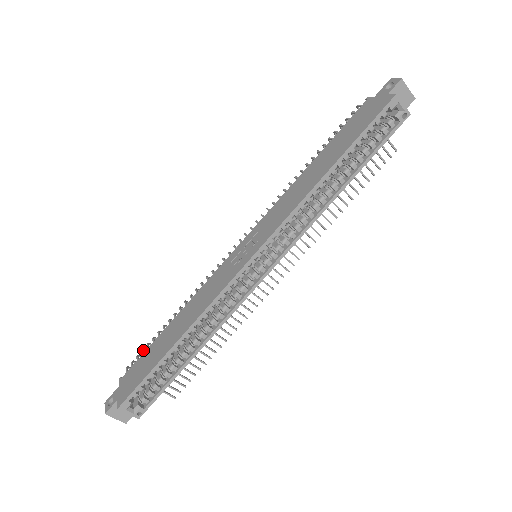
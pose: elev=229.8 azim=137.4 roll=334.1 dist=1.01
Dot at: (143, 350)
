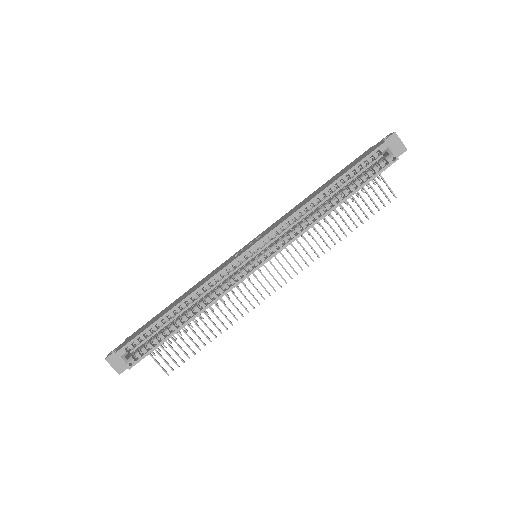
Dot at: occluded
